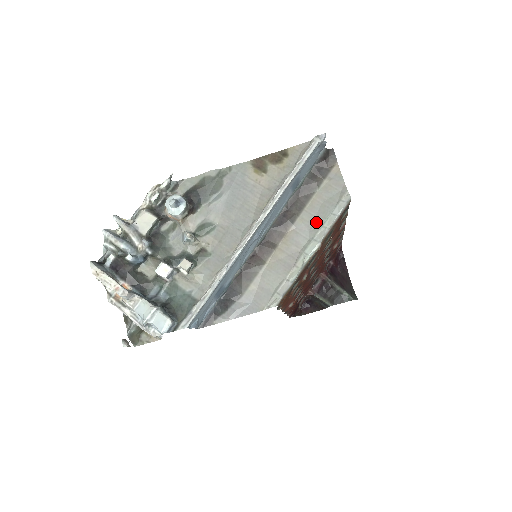
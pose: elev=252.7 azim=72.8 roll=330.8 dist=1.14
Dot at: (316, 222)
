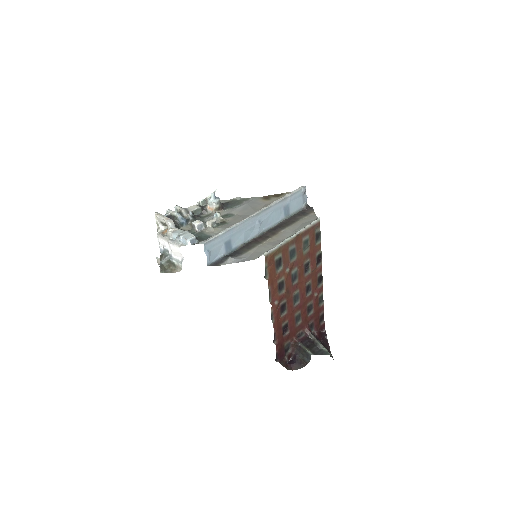
Dot at: (297, 229)
